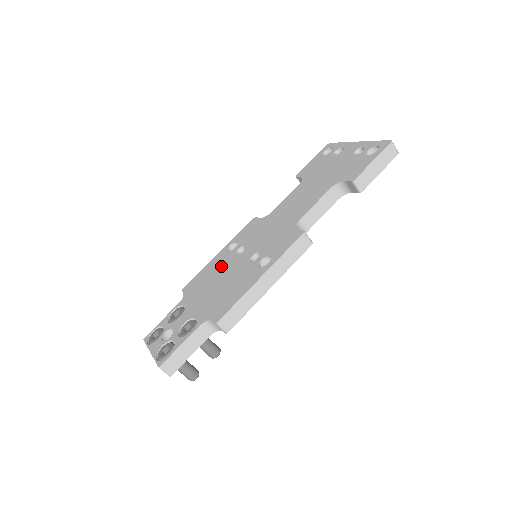
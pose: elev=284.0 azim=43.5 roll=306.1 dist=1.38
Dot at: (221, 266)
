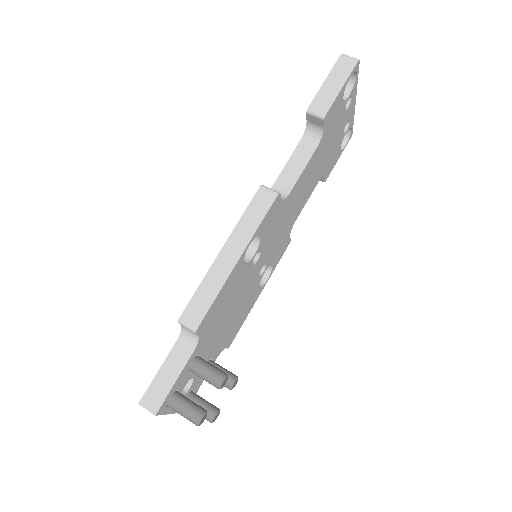
Dot at: occluded
